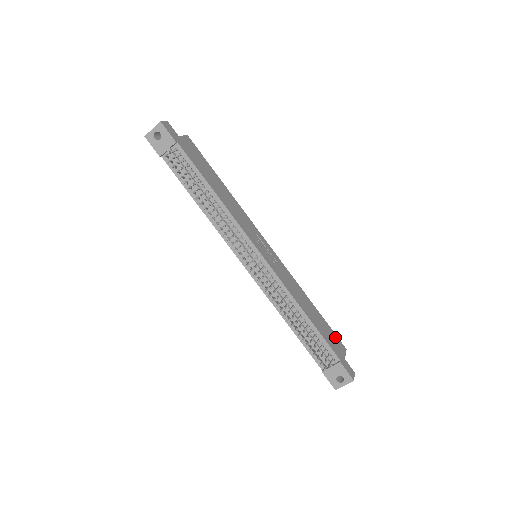
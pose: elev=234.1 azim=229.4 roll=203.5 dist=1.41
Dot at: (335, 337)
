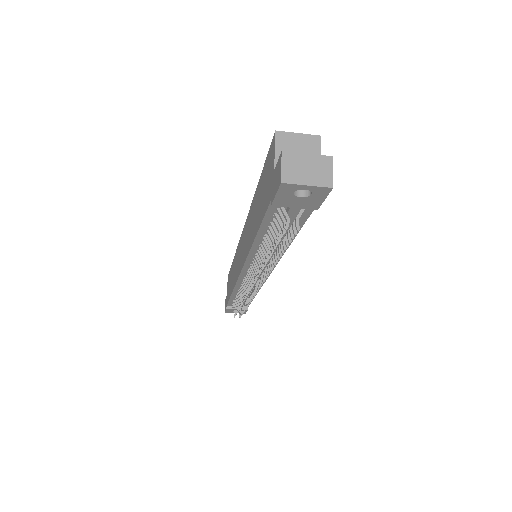
Dot at: occluded
